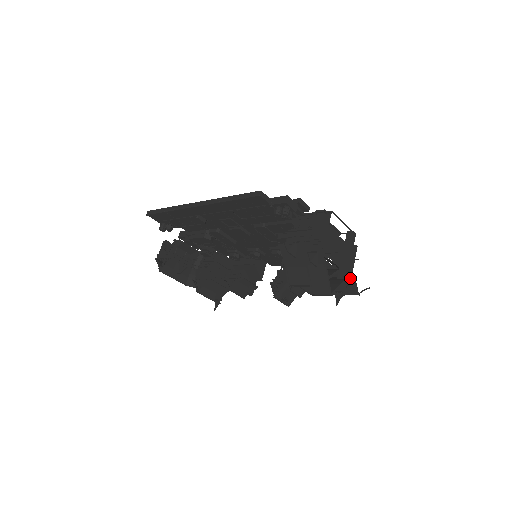
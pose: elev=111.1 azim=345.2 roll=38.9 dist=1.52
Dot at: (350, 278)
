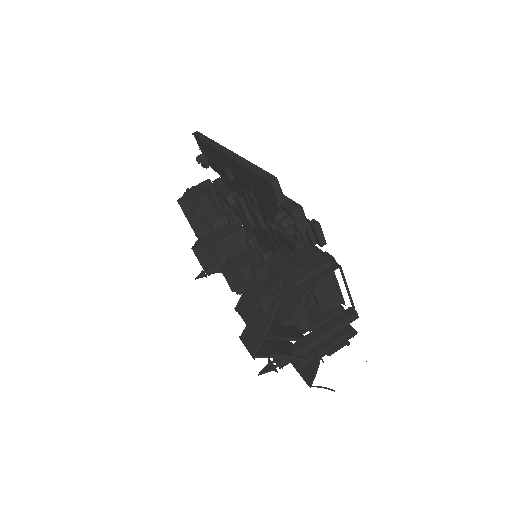
Dot at: (315, 360)
